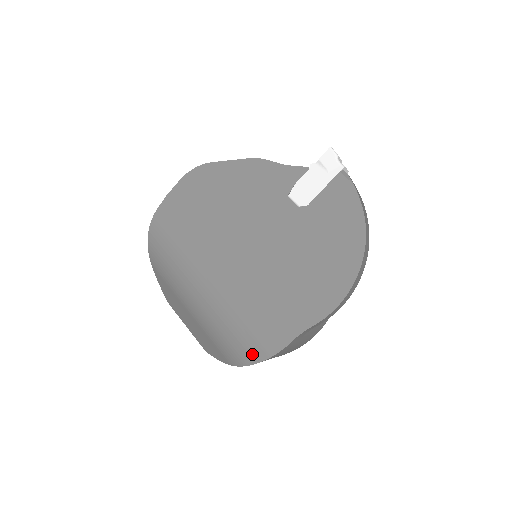
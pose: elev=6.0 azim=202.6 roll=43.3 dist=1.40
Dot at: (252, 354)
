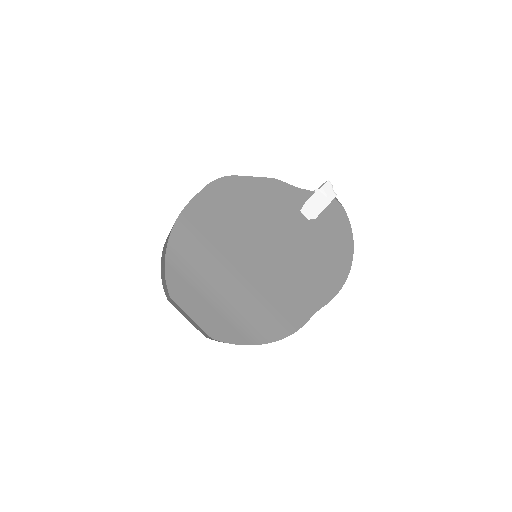
Dot at: (279, 332)
